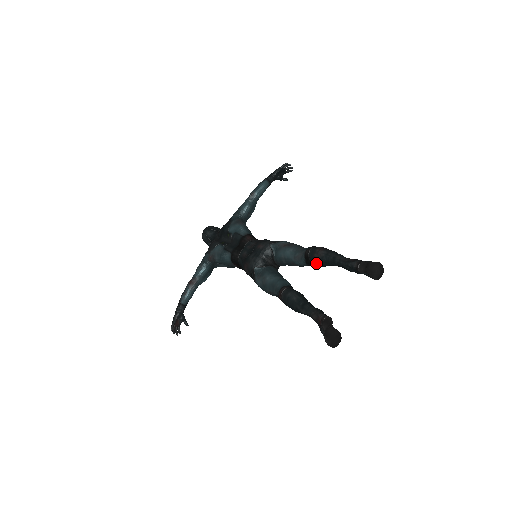
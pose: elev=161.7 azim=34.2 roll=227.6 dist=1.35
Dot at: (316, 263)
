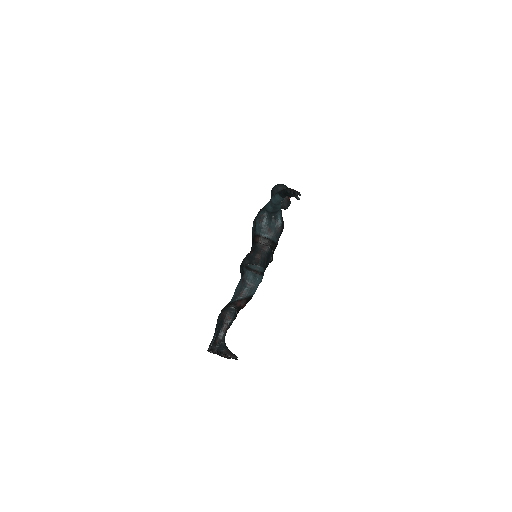
Dot at: occluded
